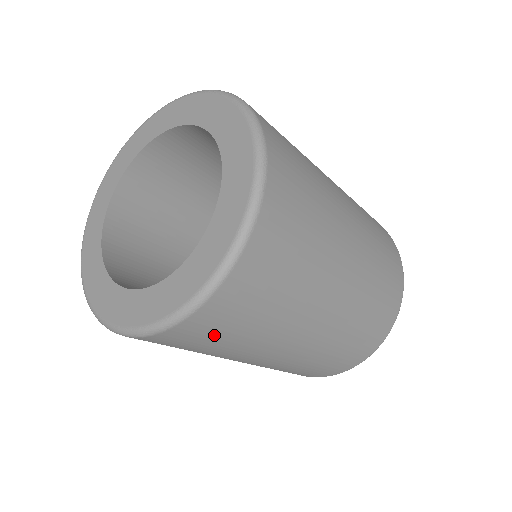
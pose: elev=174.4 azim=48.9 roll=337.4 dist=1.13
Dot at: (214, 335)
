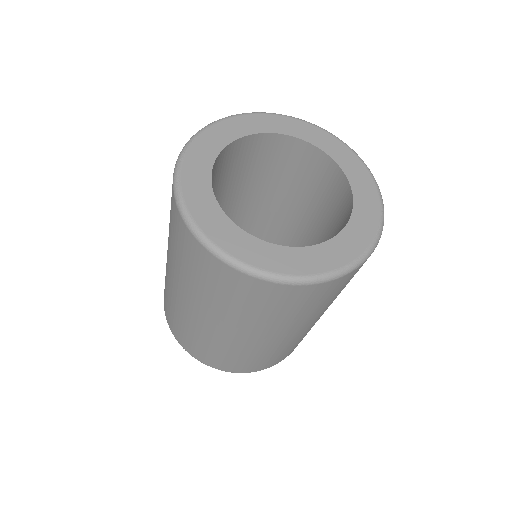
Dot at: (327, 296)
